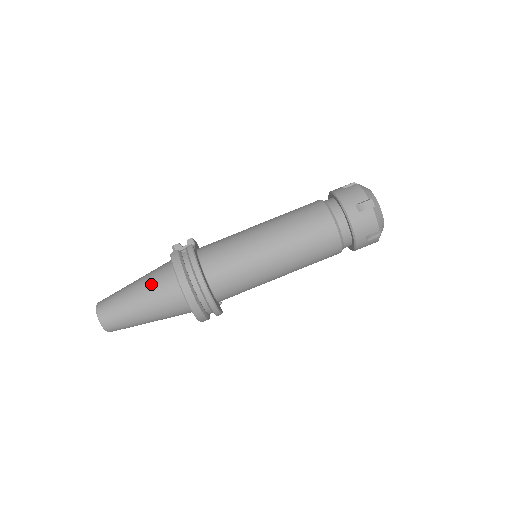
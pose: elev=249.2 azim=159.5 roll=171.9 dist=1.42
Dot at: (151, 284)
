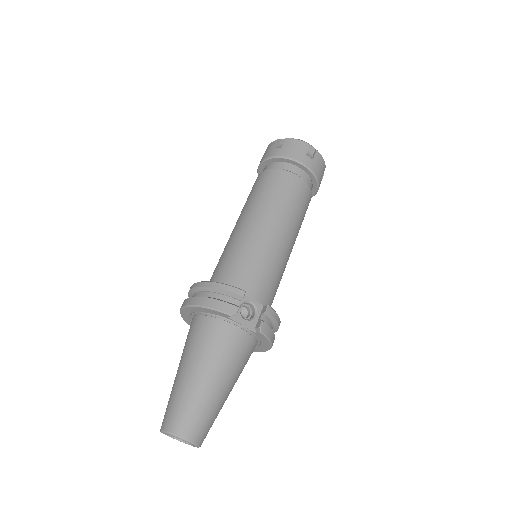
Dot at: (239, 369)
